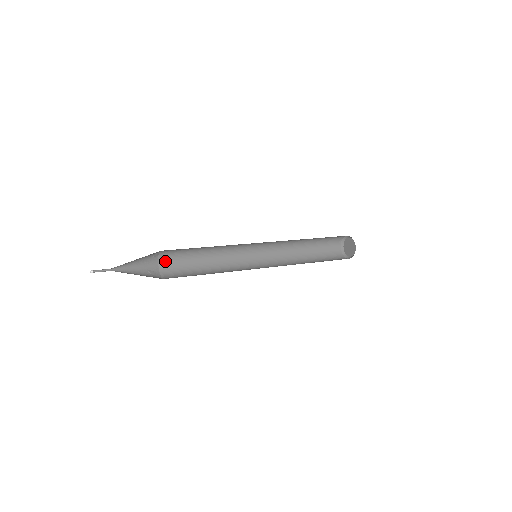
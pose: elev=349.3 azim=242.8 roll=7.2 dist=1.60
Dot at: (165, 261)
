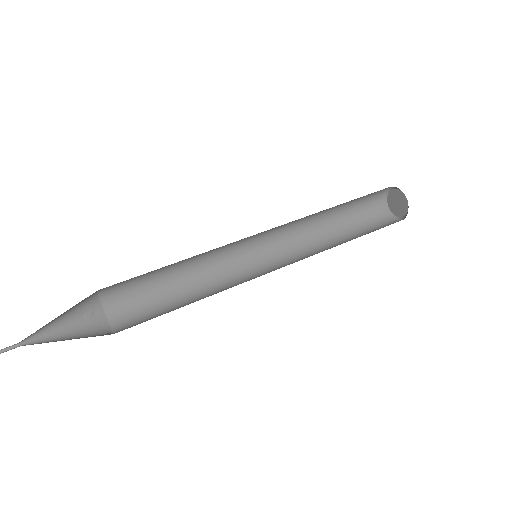
Dot at: (110, 290)
